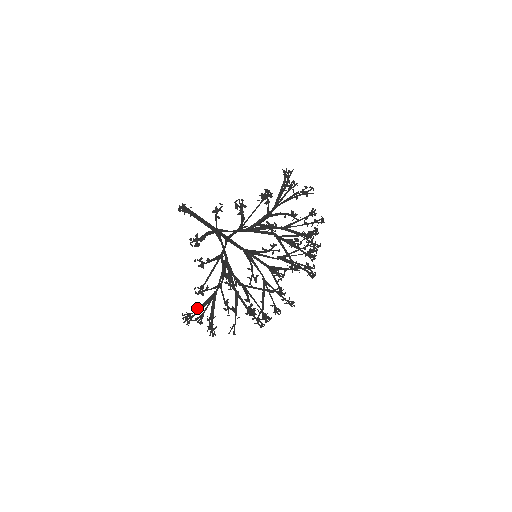
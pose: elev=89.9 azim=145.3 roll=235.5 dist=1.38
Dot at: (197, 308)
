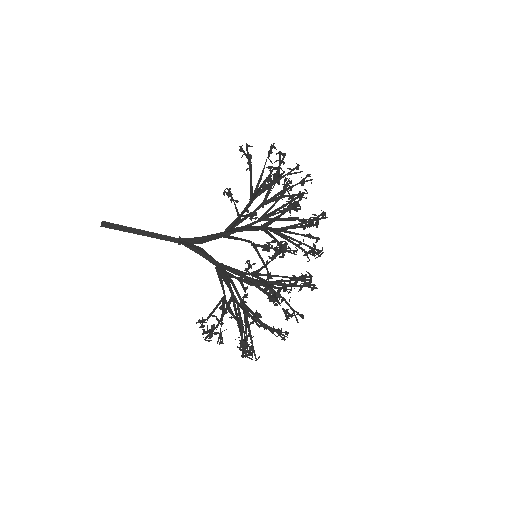
Dot at: (210, 314)
